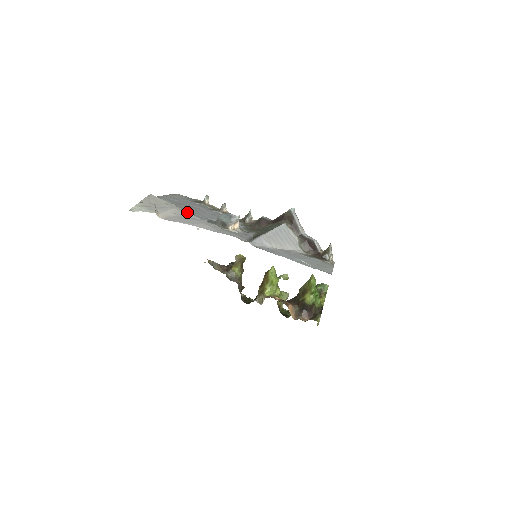
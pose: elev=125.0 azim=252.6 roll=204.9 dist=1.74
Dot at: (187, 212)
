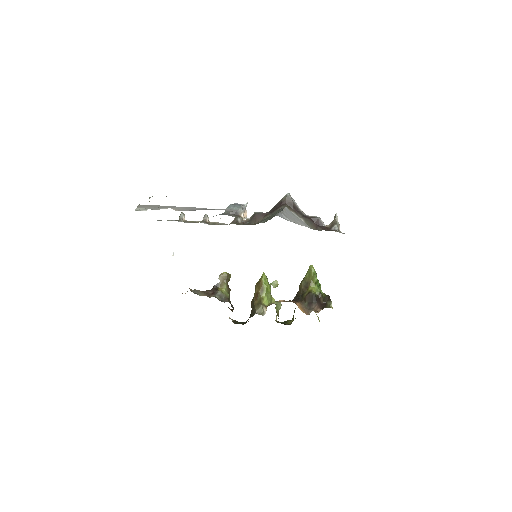
Dot at: (194, 207)
